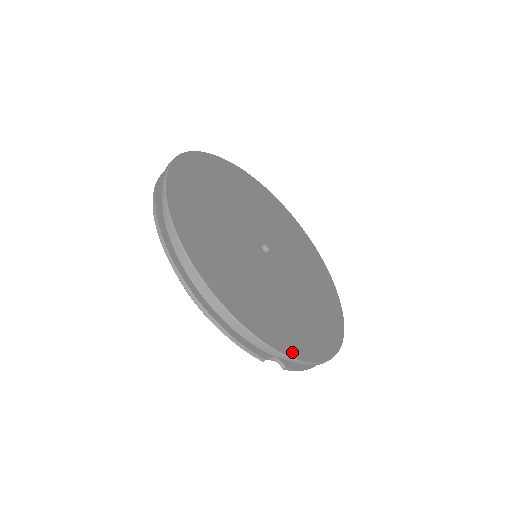
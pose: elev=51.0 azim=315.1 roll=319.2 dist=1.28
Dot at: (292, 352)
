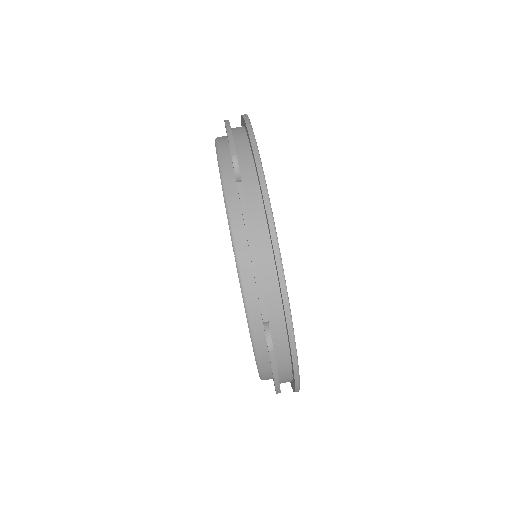
Dot at: occluded
